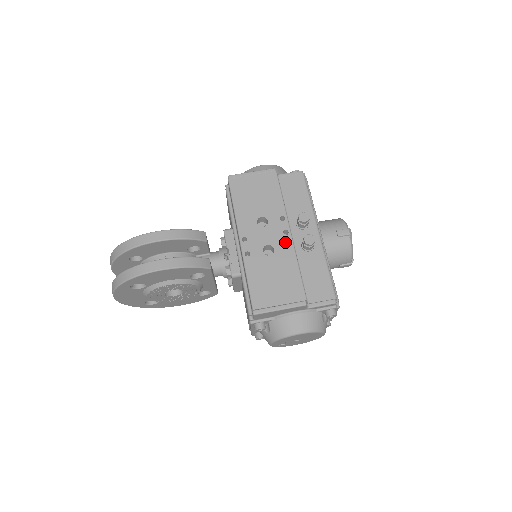
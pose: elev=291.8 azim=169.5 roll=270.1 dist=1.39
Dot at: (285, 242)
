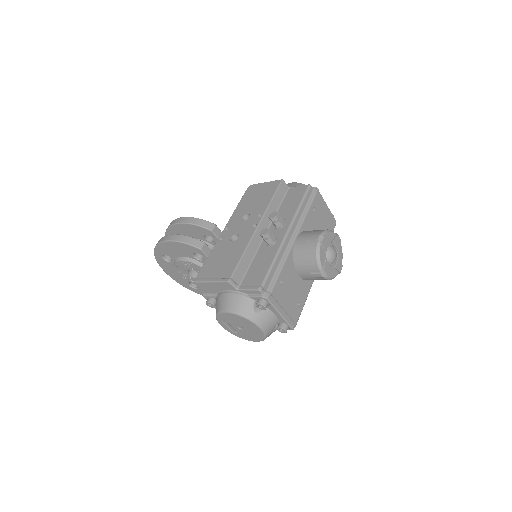
Dot at: (249, 233)
